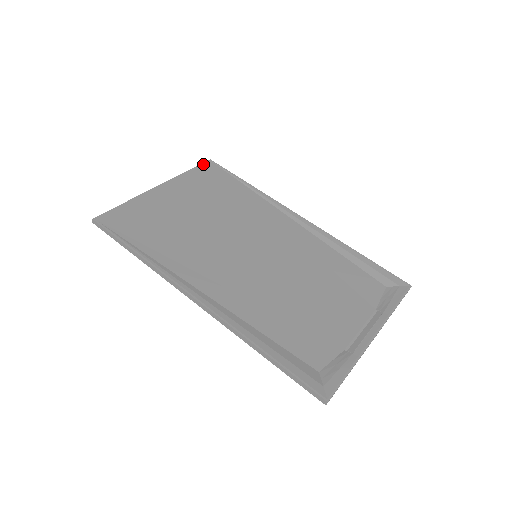
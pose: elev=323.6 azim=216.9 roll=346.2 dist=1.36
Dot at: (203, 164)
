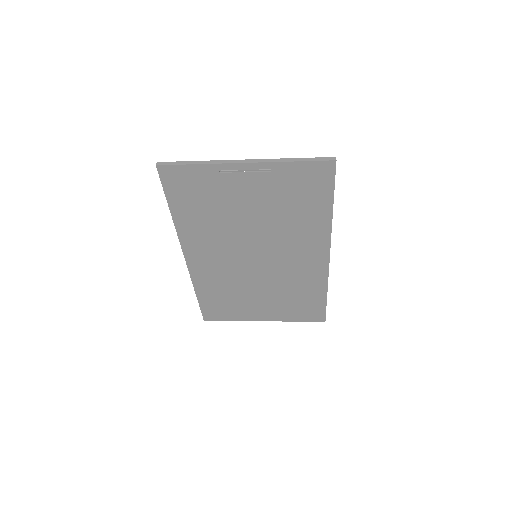
Dot at: occluded
